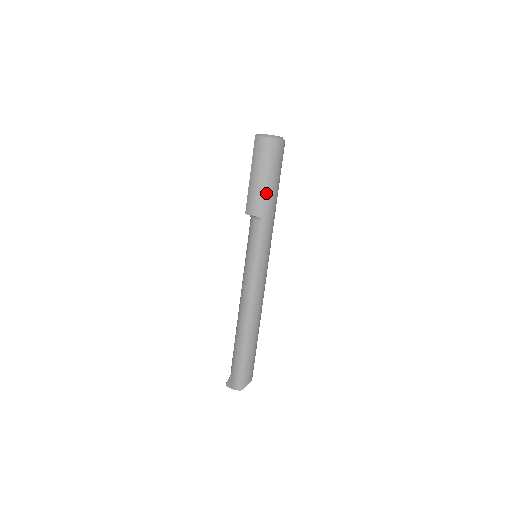
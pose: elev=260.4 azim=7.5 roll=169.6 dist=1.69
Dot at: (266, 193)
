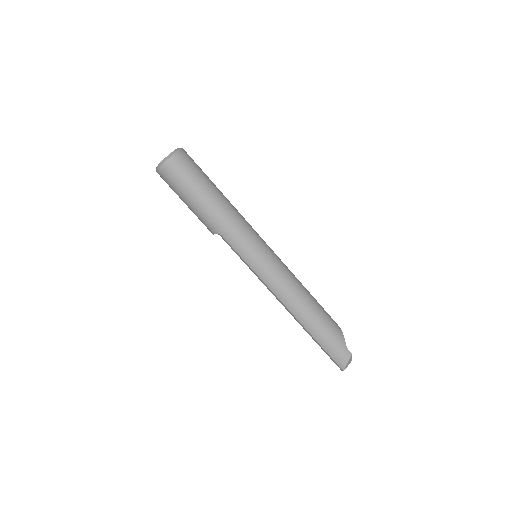
Dot at: (200, 212)
